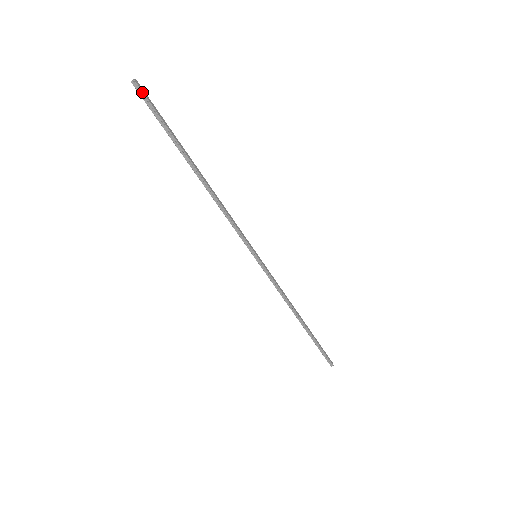
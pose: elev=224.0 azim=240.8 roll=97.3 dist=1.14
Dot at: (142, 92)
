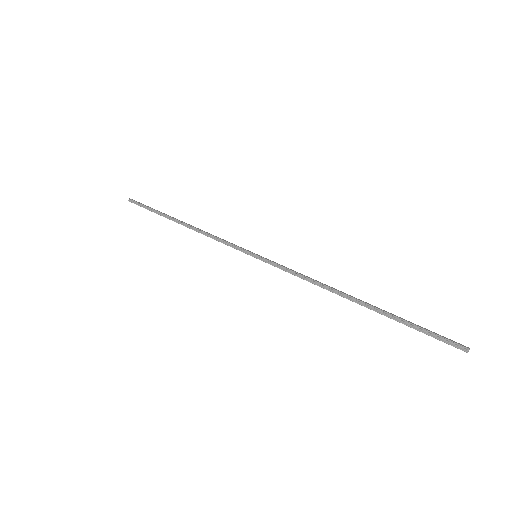
Dot at: (134, 201)
